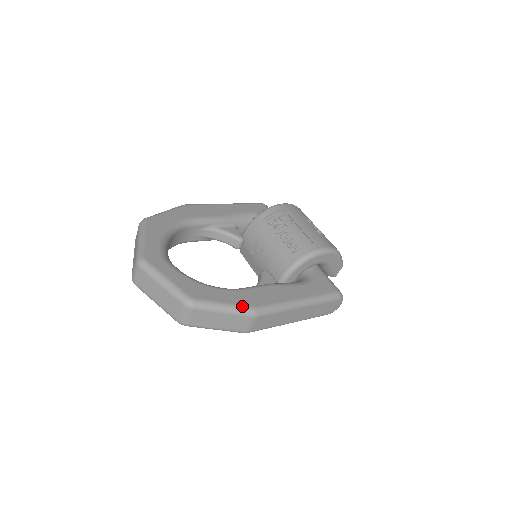
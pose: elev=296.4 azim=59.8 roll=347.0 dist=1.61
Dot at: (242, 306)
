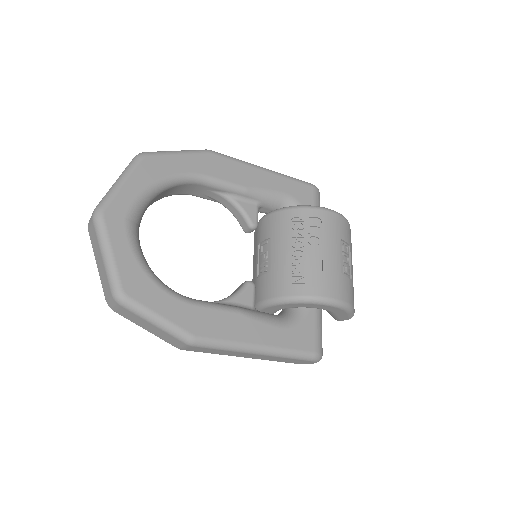
Dot at: (179, 328)
